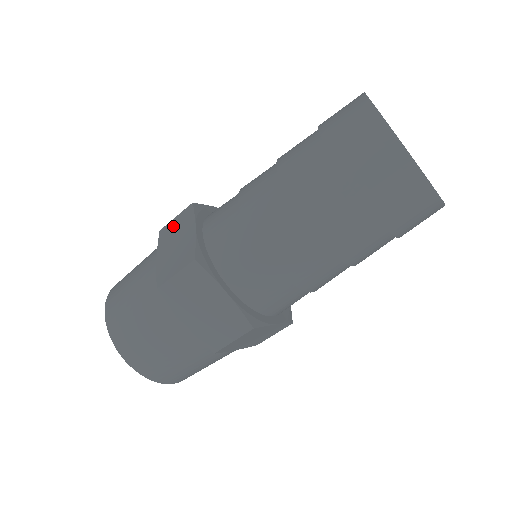
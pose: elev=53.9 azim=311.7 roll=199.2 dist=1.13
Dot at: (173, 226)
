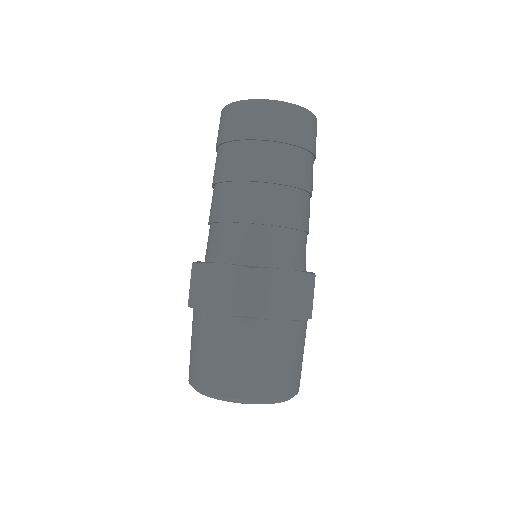
Dot at: (197, 289)
